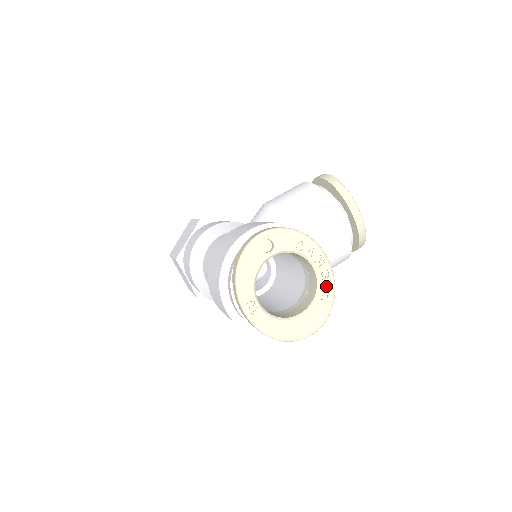
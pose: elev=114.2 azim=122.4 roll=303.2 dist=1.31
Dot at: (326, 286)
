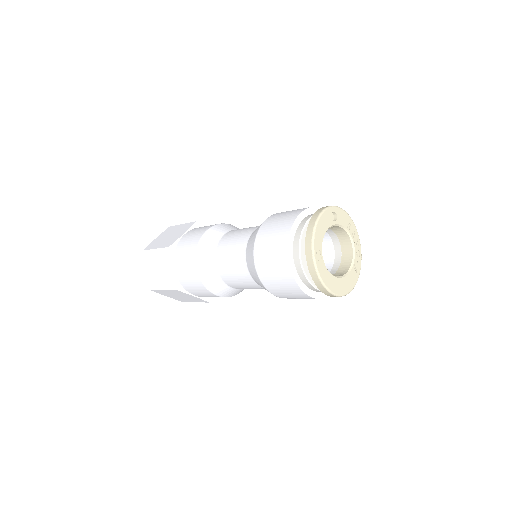
Dot at: (357, 263)
